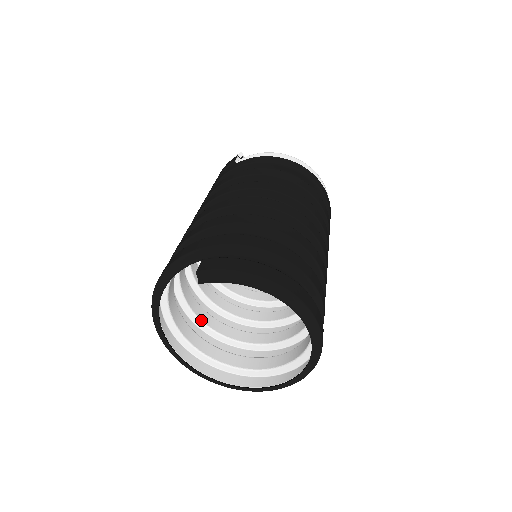
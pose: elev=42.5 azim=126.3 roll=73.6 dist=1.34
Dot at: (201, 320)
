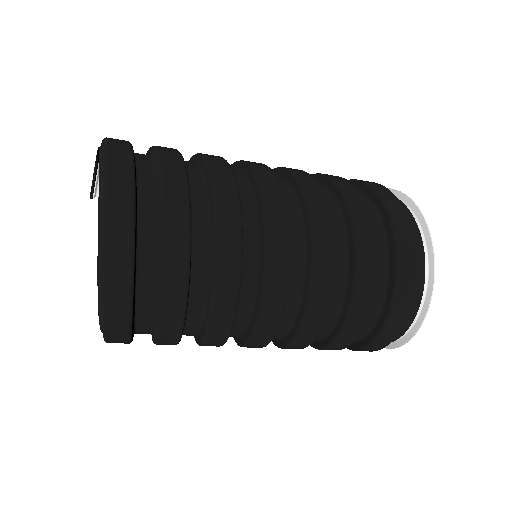
Dot at: occluded
